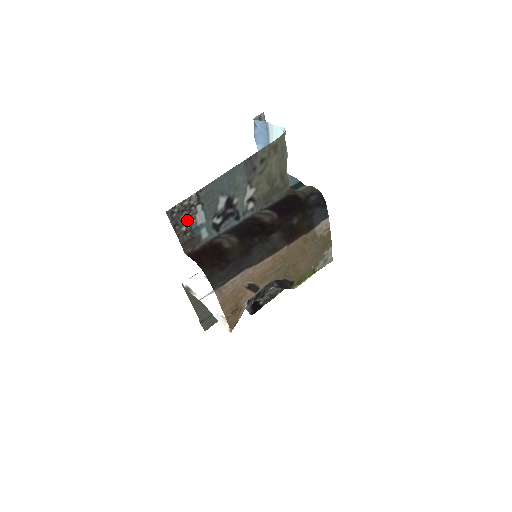
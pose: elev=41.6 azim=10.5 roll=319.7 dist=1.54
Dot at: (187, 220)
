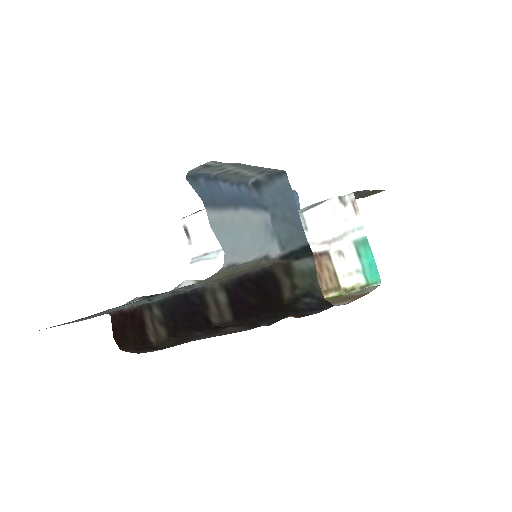
Dot at: occluded
